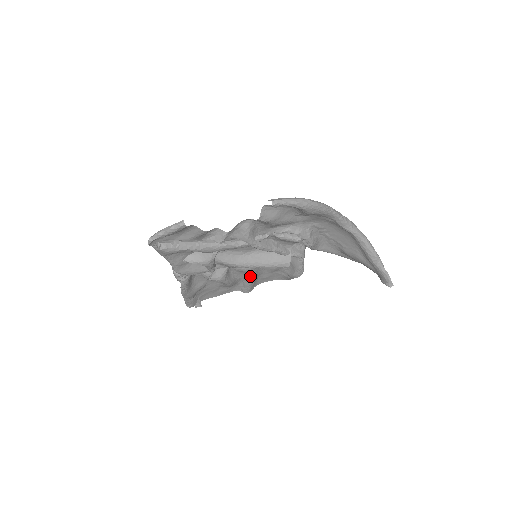
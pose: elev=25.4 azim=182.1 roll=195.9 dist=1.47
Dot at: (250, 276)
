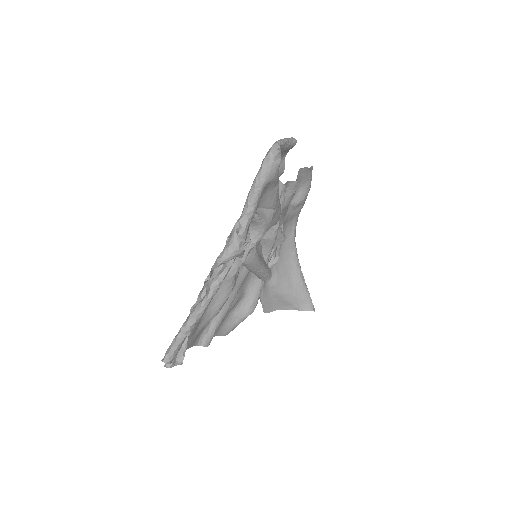
Dot at: (230, 301)
